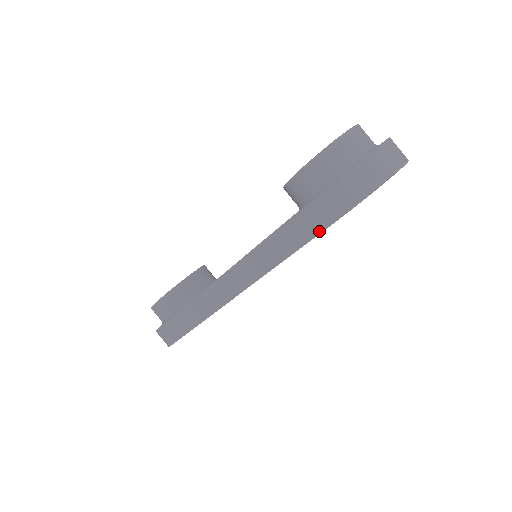
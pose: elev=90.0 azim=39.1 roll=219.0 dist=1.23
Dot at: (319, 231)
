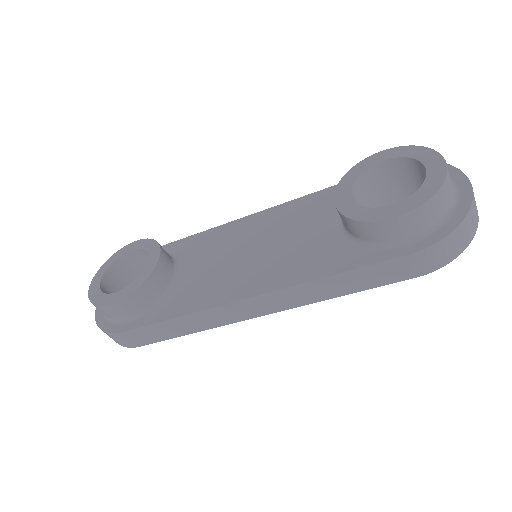
Dot at: (394, 281)
